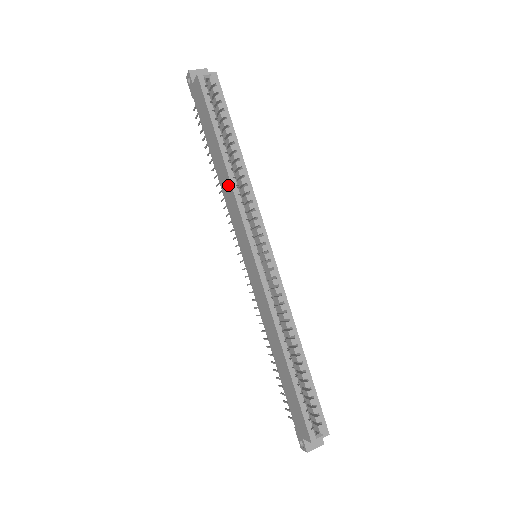
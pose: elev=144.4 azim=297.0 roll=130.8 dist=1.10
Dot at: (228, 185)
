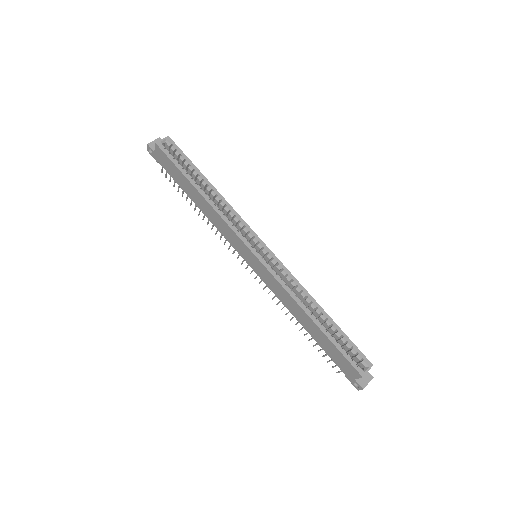
Dot at: (212, 212)
